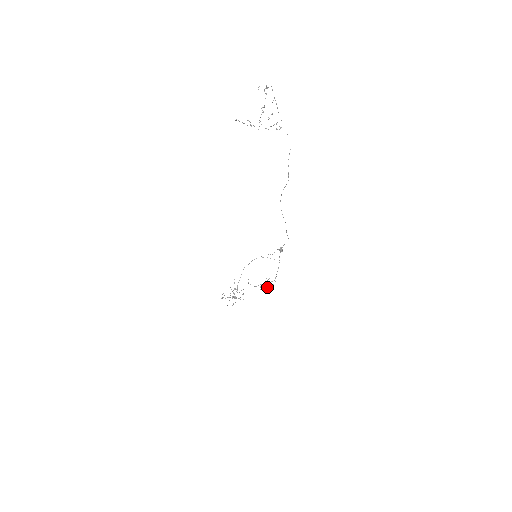
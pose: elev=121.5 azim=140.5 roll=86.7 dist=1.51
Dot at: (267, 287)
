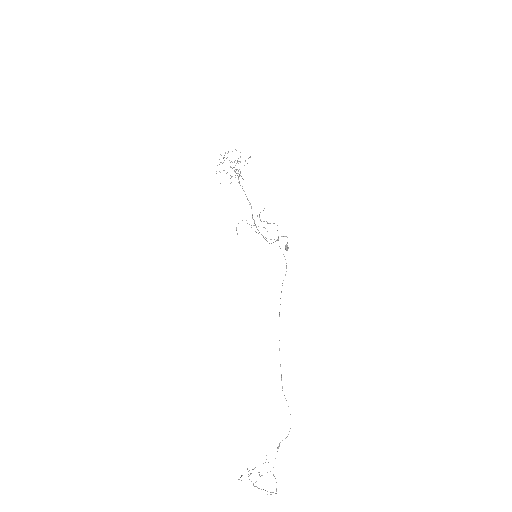
Dot at: occluded
